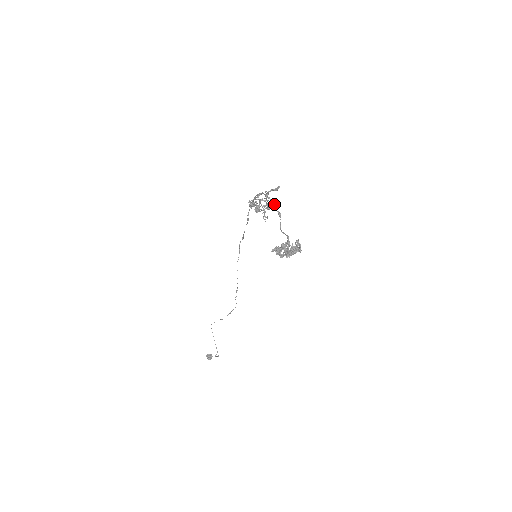
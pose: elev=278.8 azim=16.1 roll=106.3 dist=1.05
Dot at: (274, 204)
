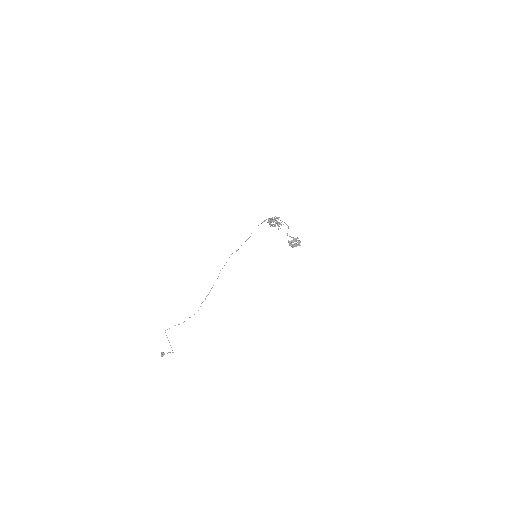
Dot at: occluded
